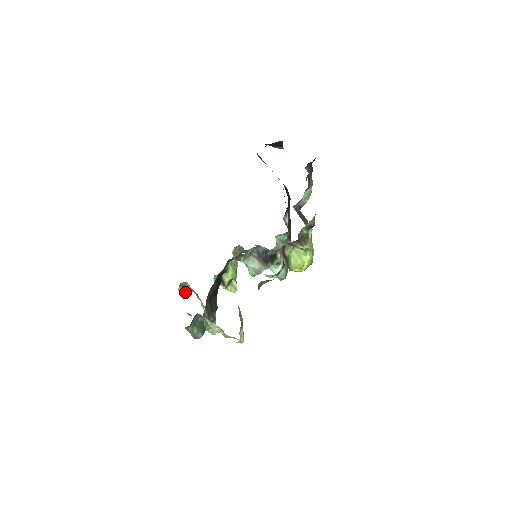
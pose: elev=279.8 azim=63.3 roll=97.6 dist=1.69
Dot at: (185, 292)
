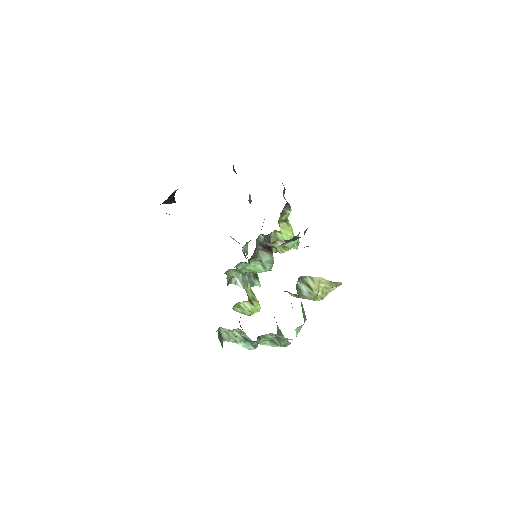
Dot at: (221, 345)
